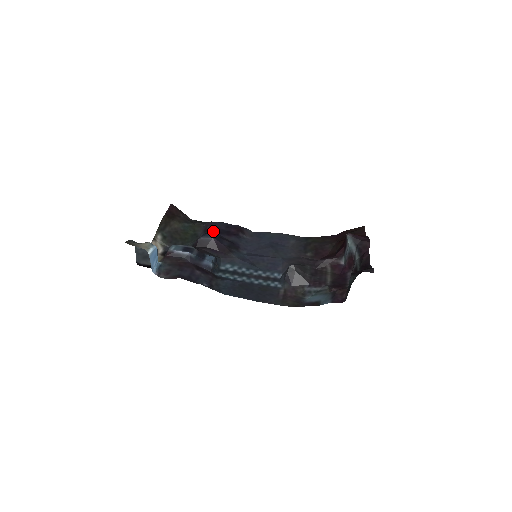
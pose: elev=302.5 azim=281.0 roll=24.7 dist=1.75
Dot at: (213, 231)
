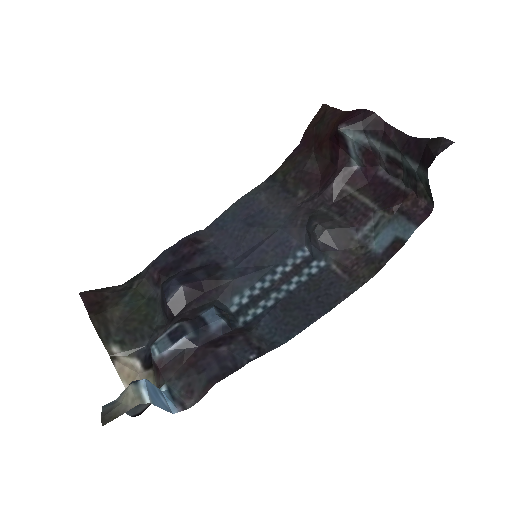
Dot at: (167, 275)
